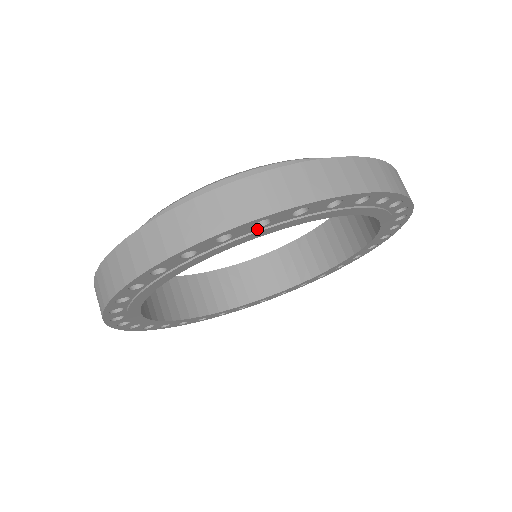
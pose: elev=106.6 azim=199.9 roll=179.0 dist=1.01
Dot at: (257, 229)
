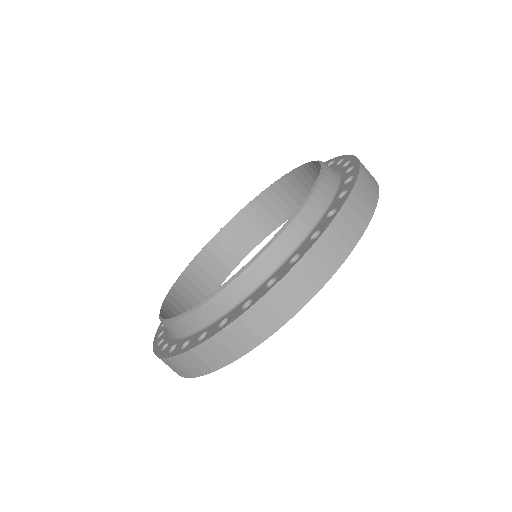
Dot at: occluded
